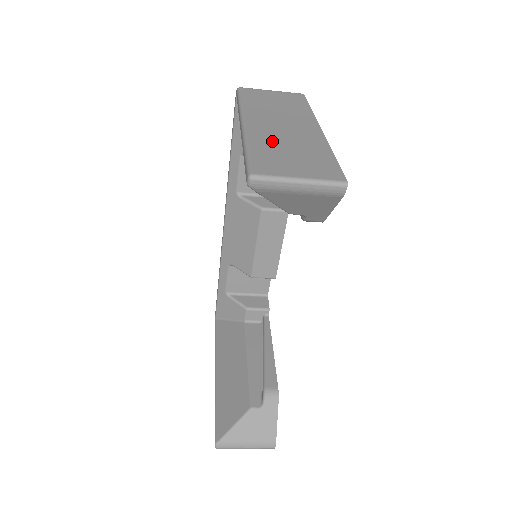
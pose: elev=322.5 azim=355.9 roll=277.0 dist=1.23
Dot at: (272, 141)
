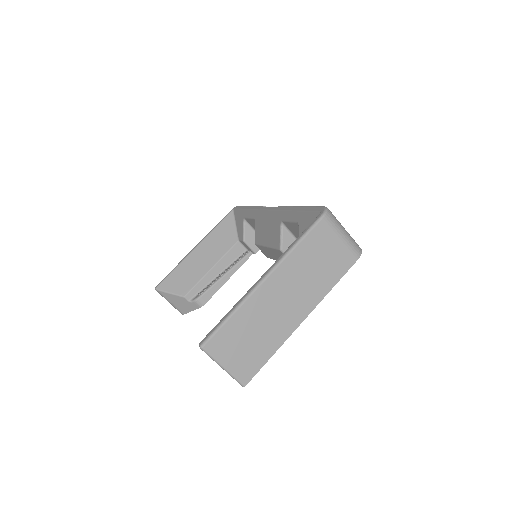
Dot at: (254, 317)
